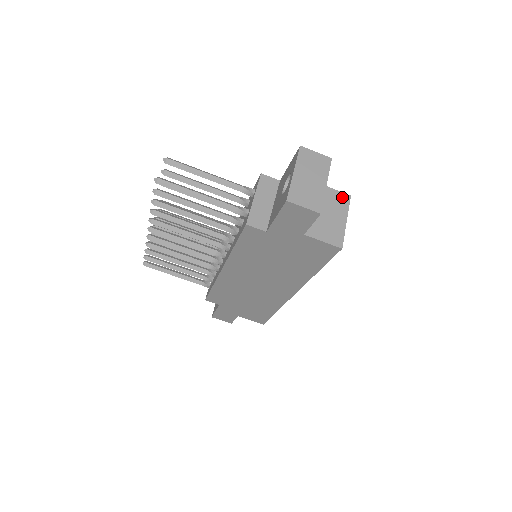
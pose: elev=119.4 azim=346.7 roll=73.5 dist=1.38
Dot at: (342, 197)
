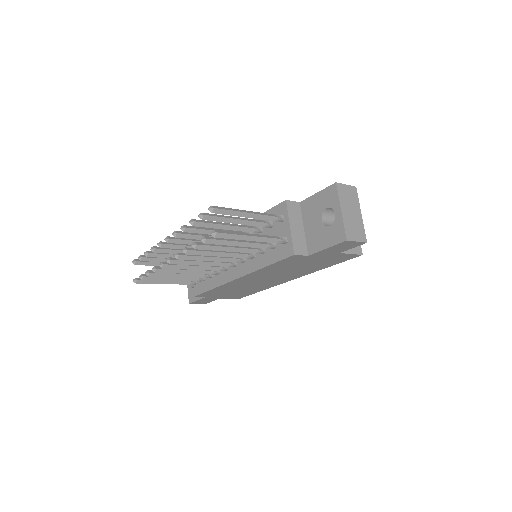
Dot at: occluded
